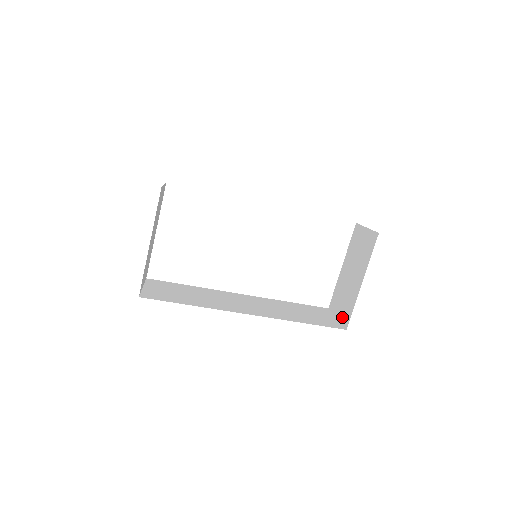
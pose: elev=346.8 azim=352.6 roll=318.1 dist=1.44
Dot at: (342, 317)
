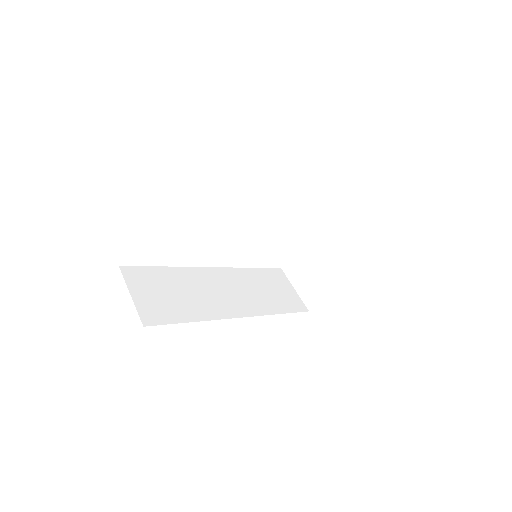
Dot at: (304, 294)
